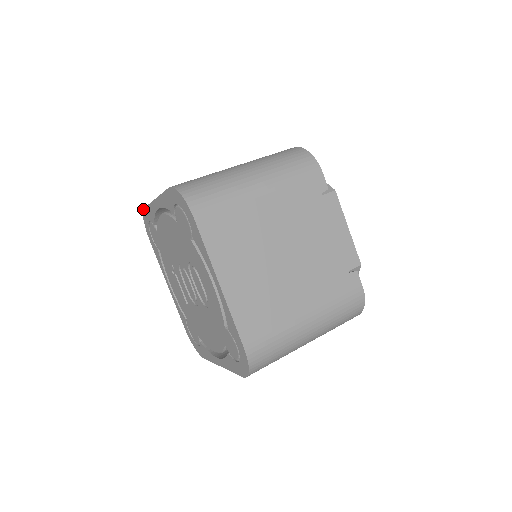
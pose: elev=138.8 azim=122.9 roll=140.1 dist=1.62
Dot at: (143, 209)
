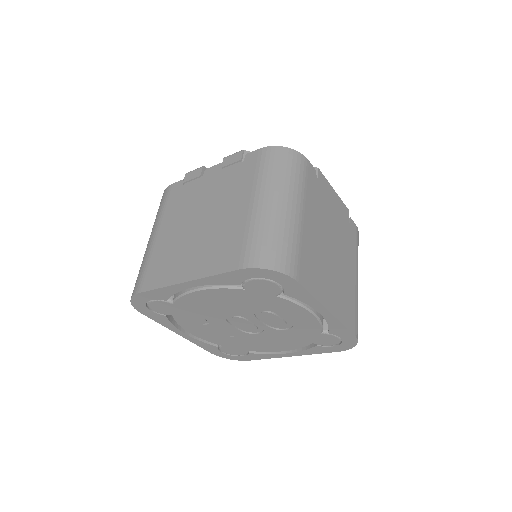
Dot at: (136, 294)
